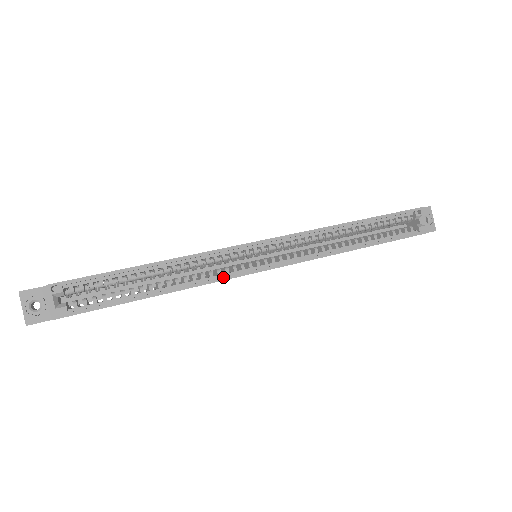
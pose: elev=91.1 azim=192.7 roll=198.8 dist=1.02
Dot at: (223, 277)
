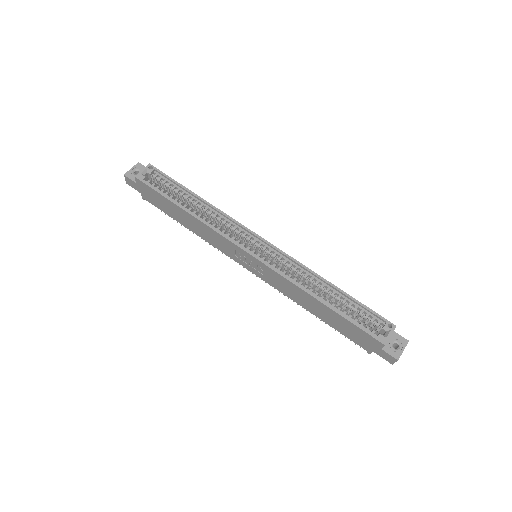
Dot at: (223, 233)
